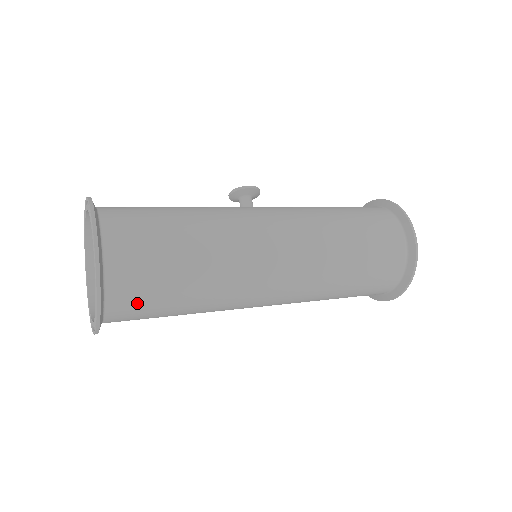
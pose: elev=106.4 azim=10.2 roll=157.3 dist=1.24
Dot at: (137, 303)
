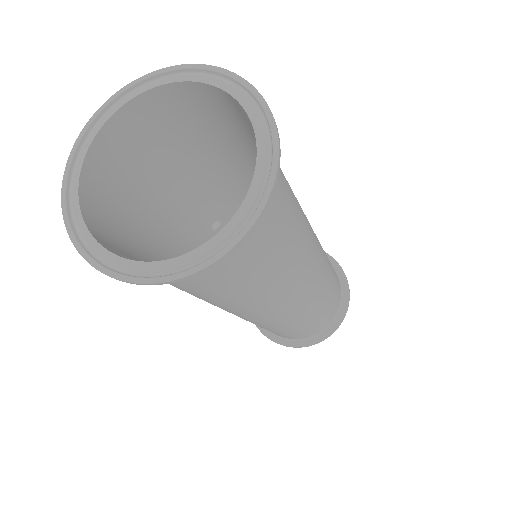
Dot at: (277, 194)
